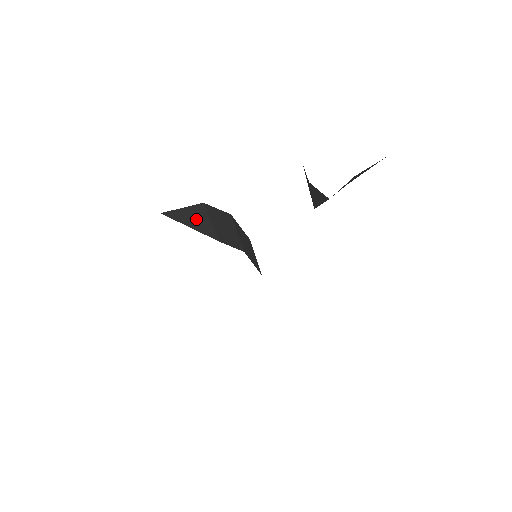
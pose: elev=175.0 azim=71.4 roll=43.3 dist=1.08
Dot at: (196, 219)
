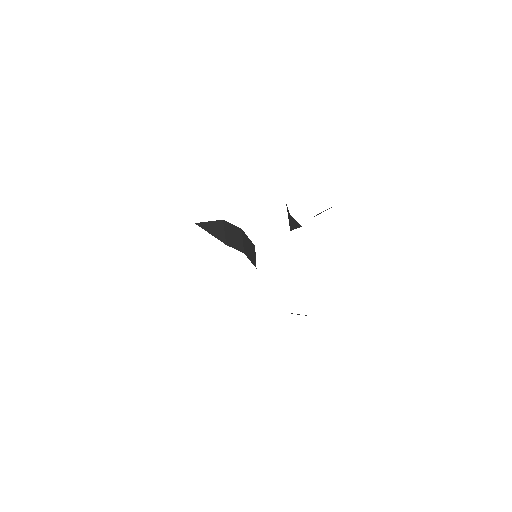
Dot at: (216, 229)
